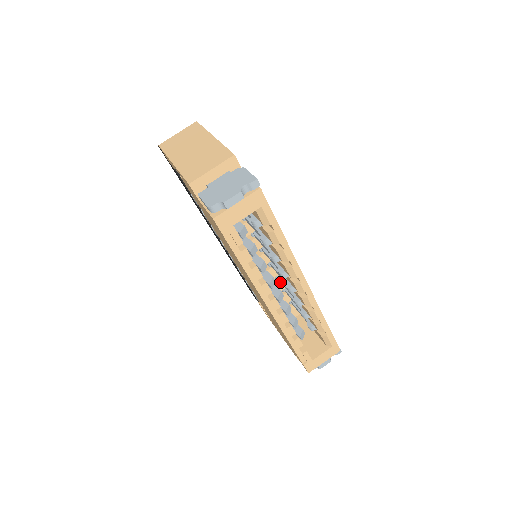
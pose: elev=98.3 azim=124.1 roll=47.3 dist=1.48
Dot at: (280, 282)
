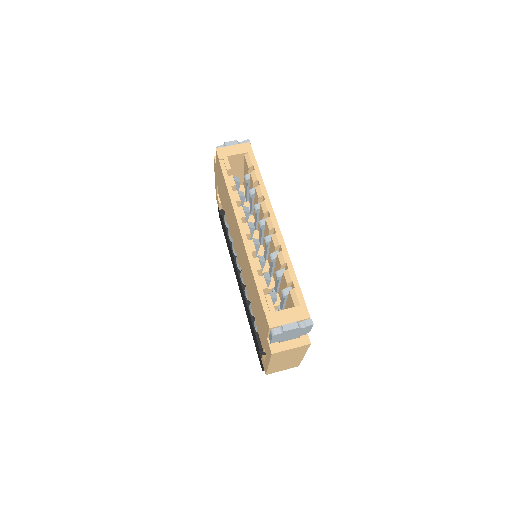
Dot at: (271, 279)
